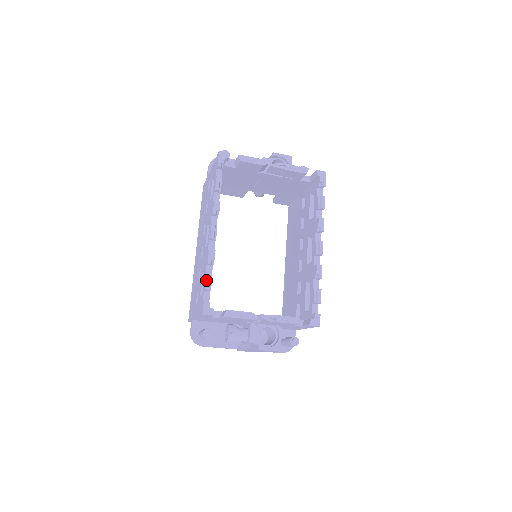
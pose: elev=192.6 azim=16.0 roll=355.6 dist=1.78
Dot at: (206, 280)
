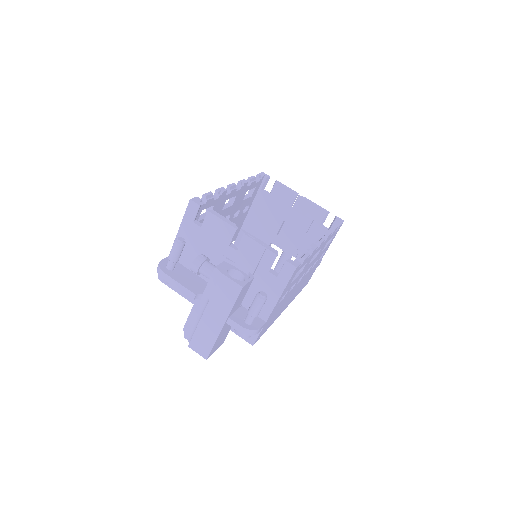
Dot at: (208, 192)
